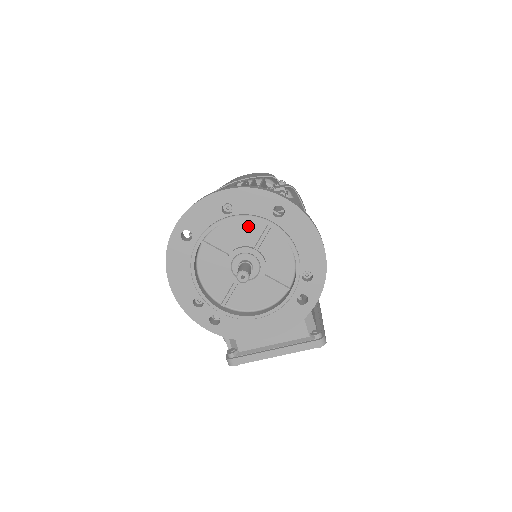
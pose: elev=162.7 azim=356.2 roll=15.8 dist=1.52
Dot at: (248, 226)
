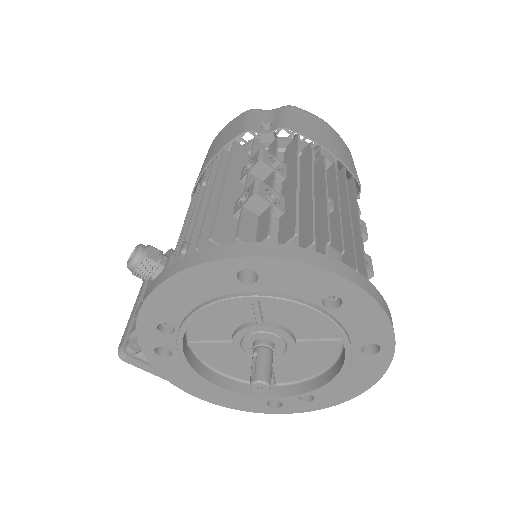
Dot at: (322, 322)
